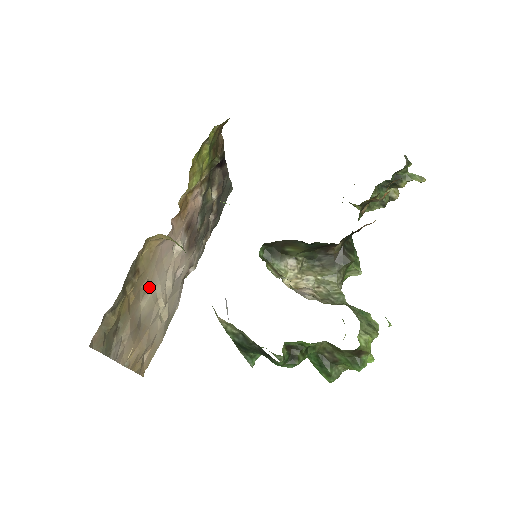
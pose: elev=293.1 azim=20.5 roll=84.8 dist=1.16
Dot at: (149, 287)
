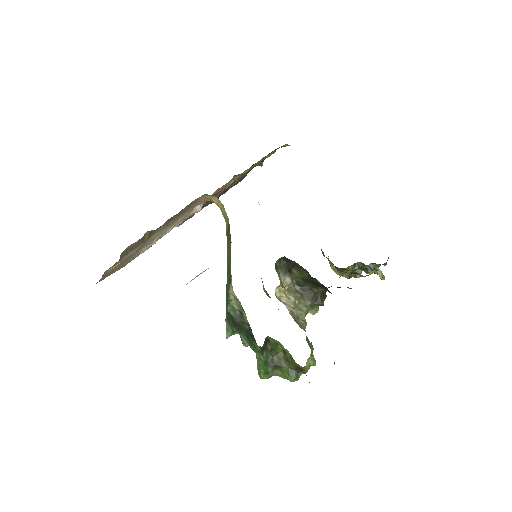
Dot at: (168, 226)
